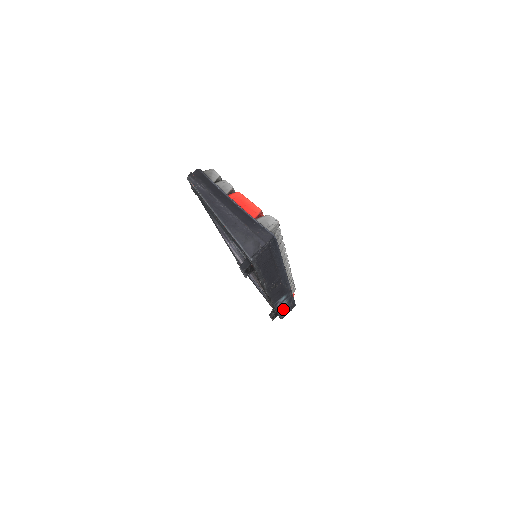
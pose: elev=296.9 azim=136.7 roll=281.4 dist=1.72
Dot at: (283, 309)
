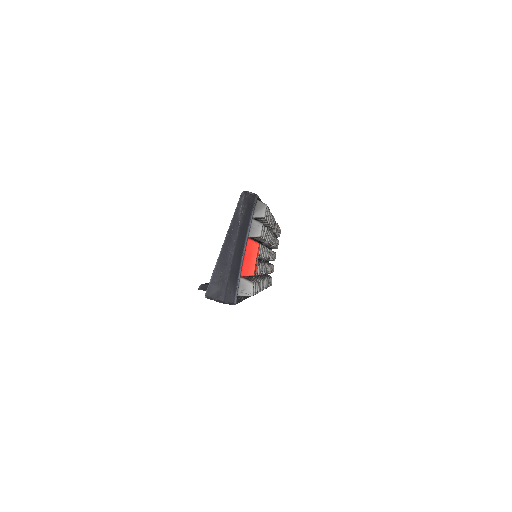
Dot at: occluded
